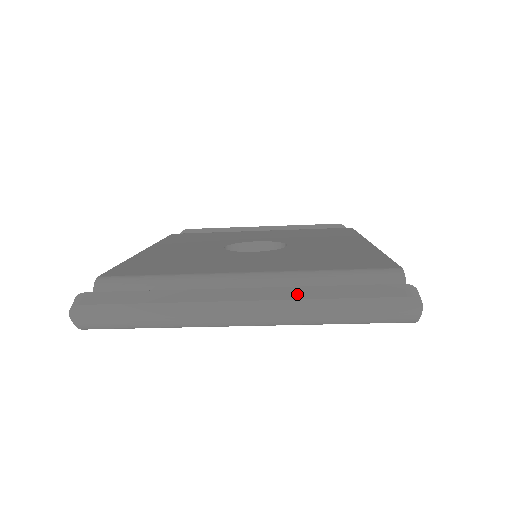
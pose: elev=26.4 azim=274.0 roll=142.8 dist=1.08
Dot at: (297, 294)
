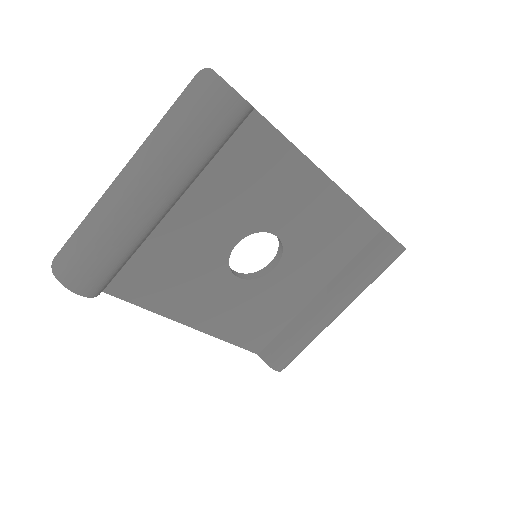
Dot at: (149, 141)
